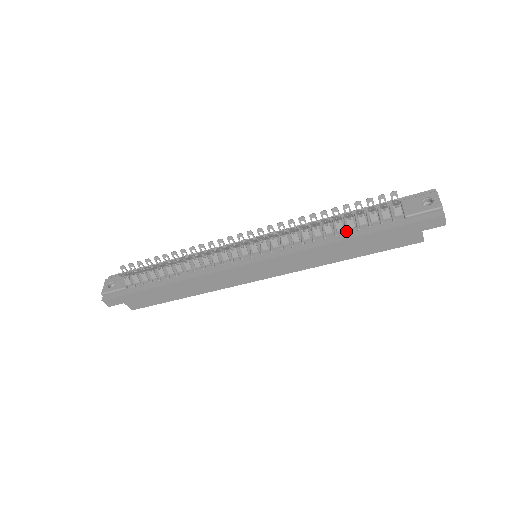
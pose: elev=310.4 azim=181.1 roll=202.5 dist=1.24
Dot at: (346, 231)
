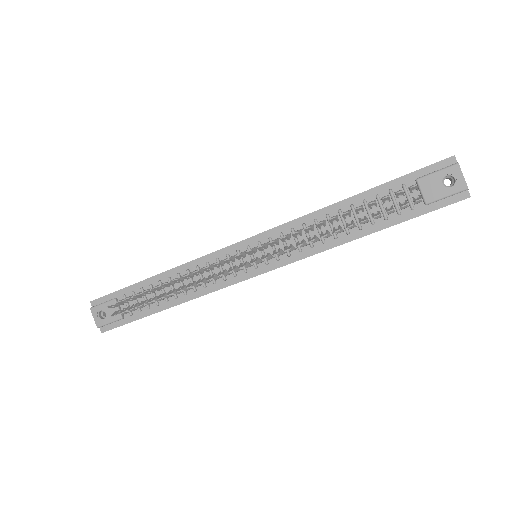
Dot at: (359, 228)
